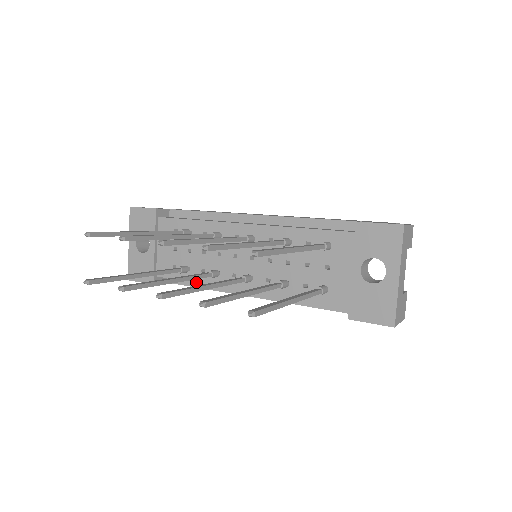
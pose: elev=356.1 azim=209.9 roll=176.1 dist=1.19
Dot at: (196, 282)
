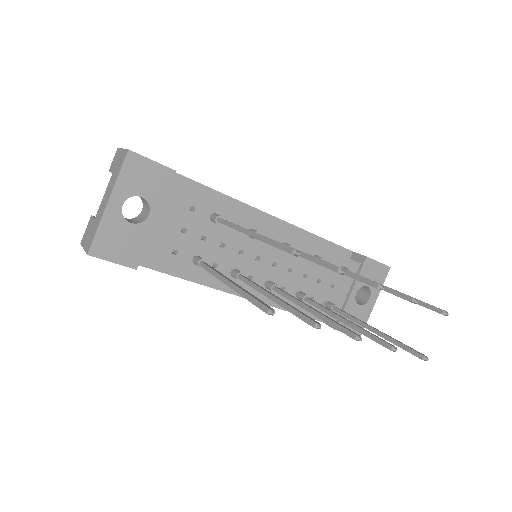
Dot at: (201, 276)
